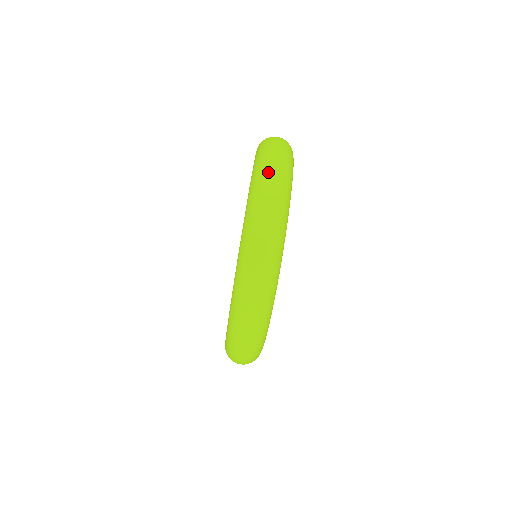
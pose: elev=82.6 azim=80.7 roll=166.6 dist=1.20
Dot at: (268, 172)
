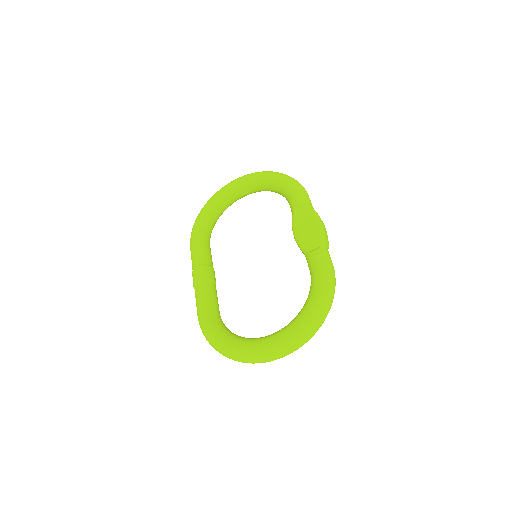
Dot at: (309, 335)
